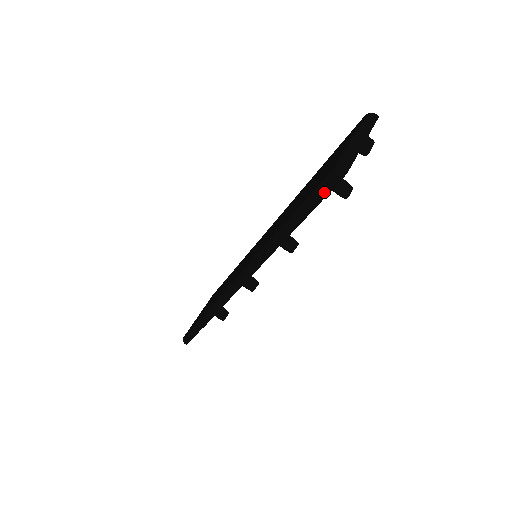
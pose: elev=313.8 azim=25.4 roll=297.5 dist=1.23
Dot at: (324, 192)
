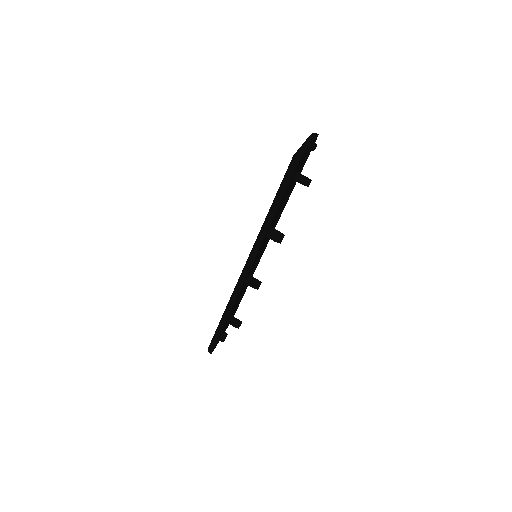
Dot at: (291, 173)
